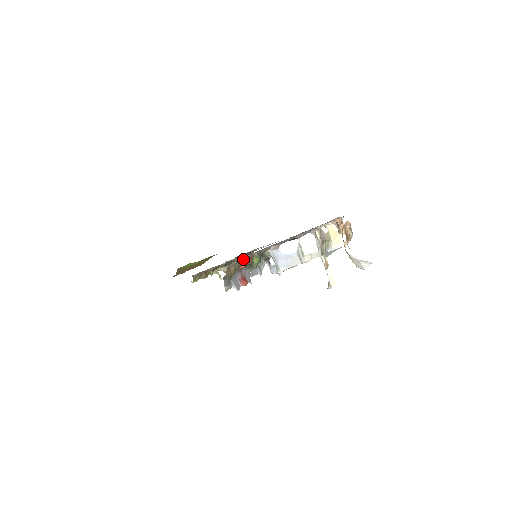
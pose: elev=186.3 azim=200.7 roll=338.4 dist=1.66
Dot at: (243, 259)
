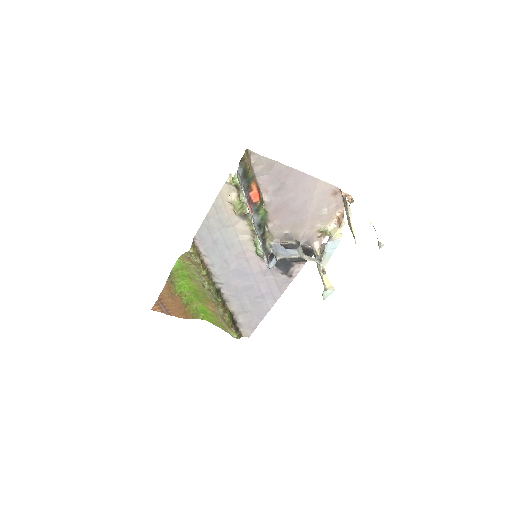
Dot at: (256, 182)
